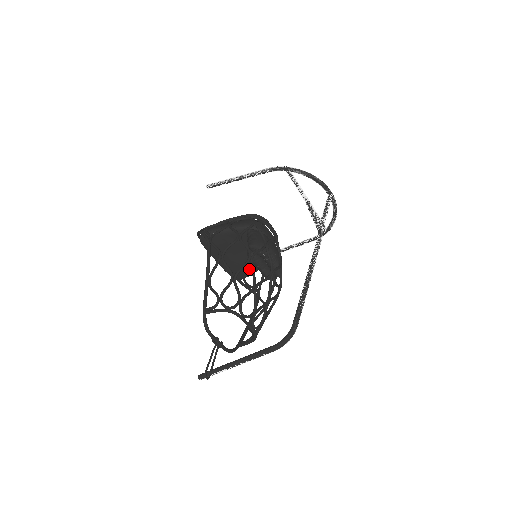
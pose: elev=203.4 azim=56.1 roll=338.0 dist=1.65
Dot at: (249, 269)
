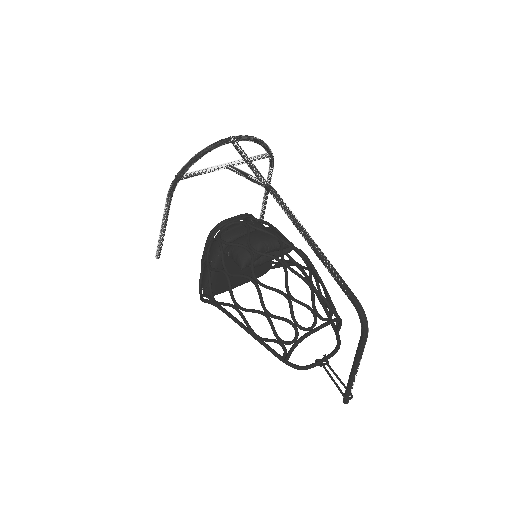
Dot at: occluded
